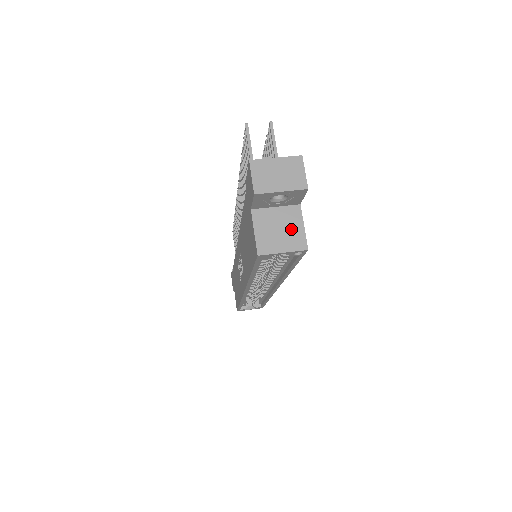
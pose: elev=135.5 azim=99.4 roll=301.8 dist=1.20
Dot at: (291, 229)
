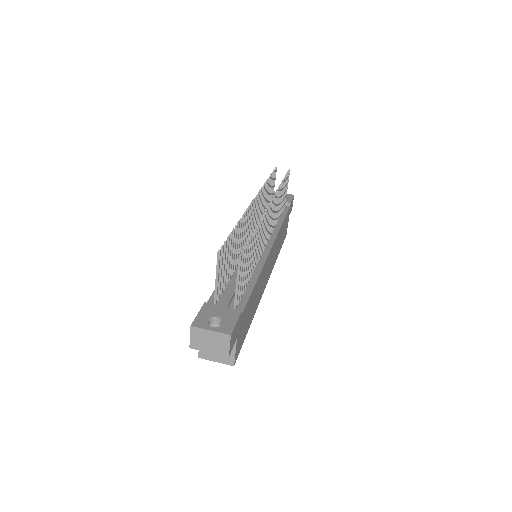
Dot at: occluded
